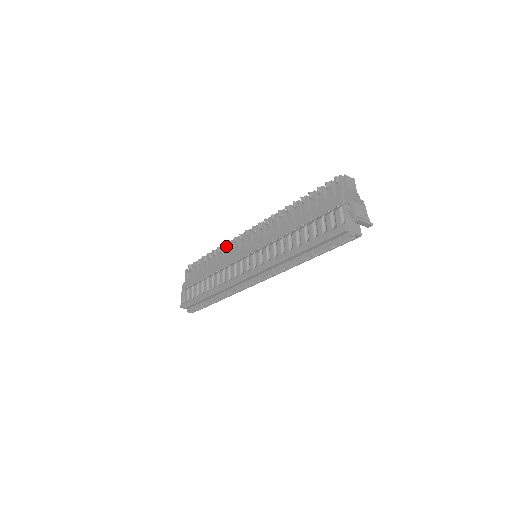
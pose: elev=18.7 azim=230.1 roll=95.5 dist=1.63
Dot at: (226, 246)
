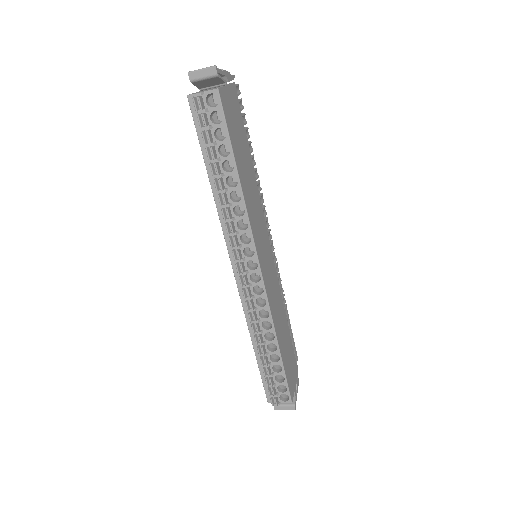
Dot at: occluded
